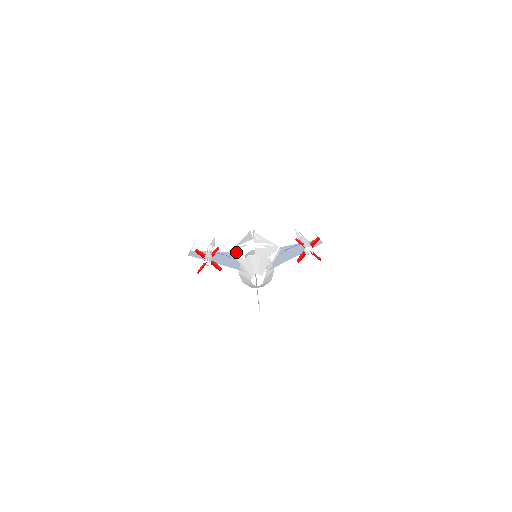
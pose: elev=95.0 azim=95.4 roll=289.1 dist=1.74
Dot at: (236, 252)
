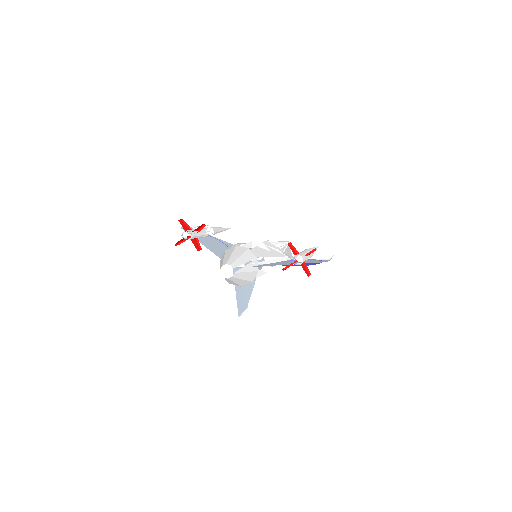
Dot at: occluded
